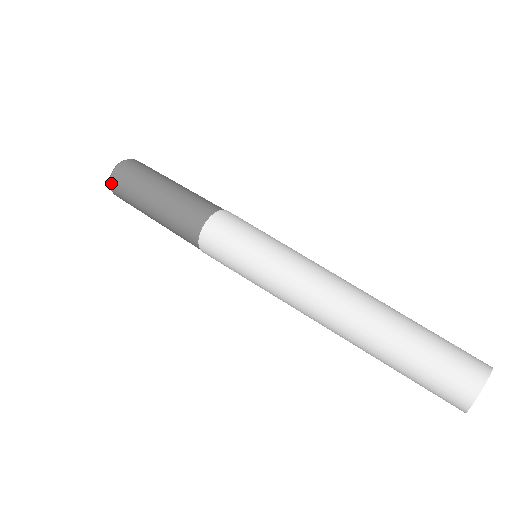
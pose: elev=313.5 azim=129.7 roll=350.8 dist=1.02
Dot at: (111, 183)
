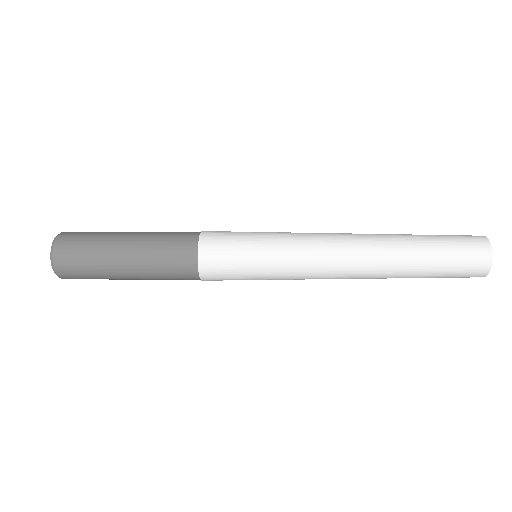
Dot at: (57, 241)
